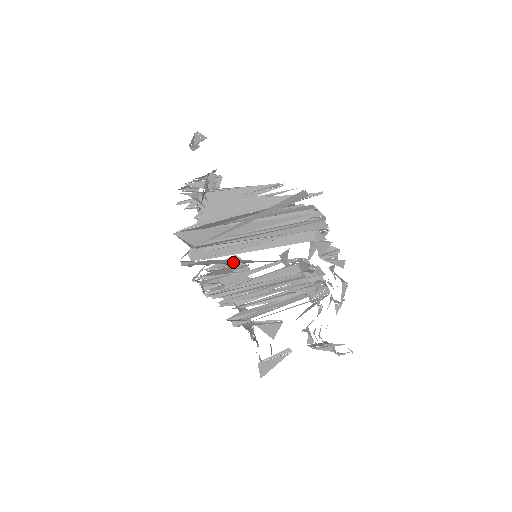
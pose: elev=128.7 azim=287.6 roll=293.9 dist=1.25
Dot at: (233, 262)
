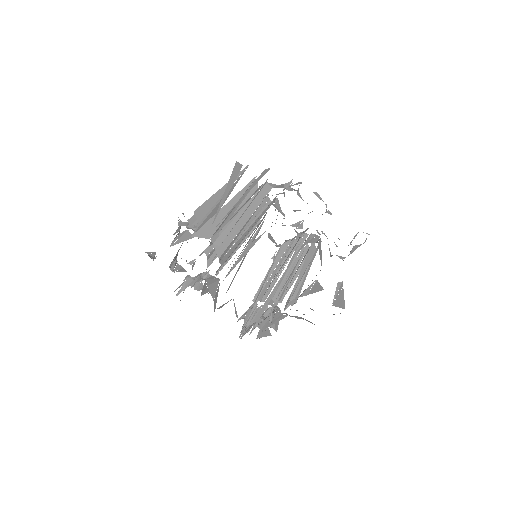
Dot at: occluded
